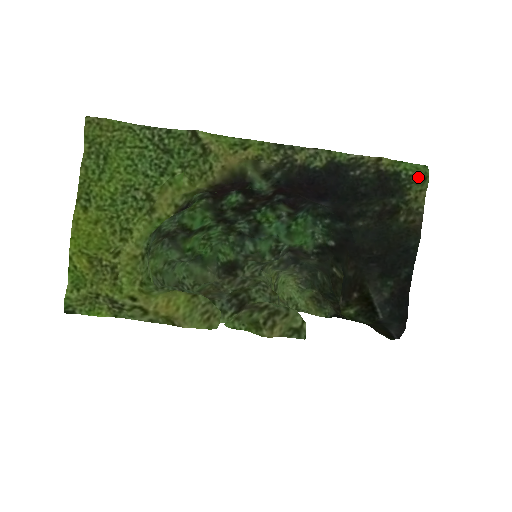
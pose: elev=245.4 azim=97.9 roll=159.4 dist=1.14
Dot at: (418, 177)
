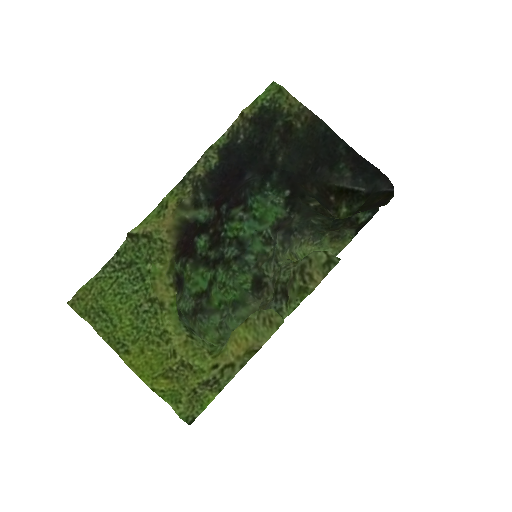
Dot at: (275, 94)
